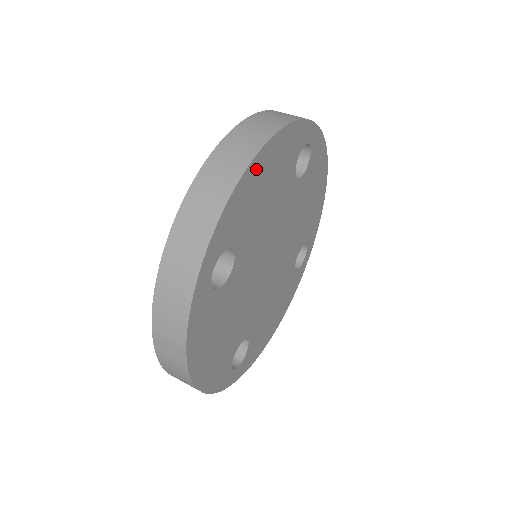
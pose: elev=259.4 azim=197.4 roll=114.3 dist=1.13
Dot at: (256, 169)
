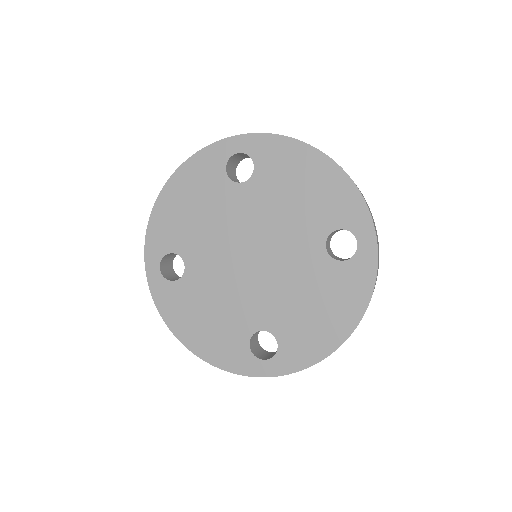
Dot at: occluded
